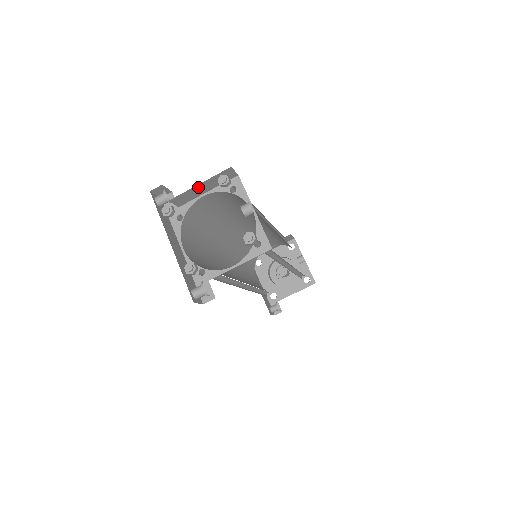
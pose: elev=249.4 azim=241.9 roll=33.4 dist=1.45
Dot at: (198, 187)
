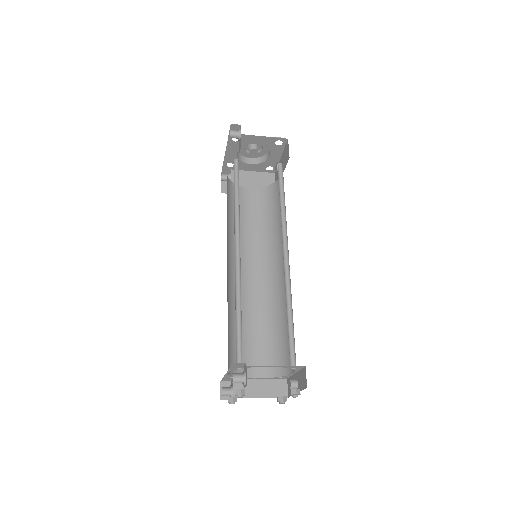
Dot at: occluded
